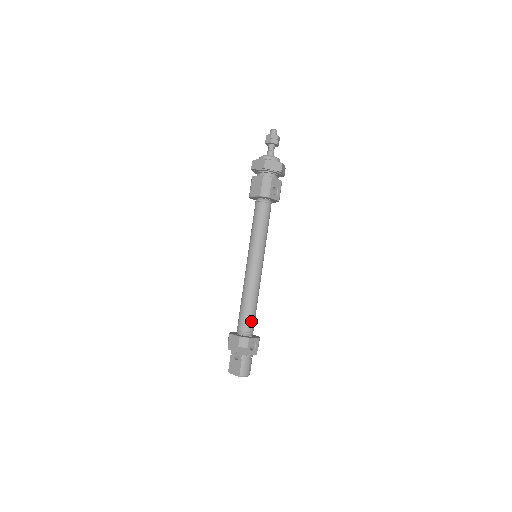
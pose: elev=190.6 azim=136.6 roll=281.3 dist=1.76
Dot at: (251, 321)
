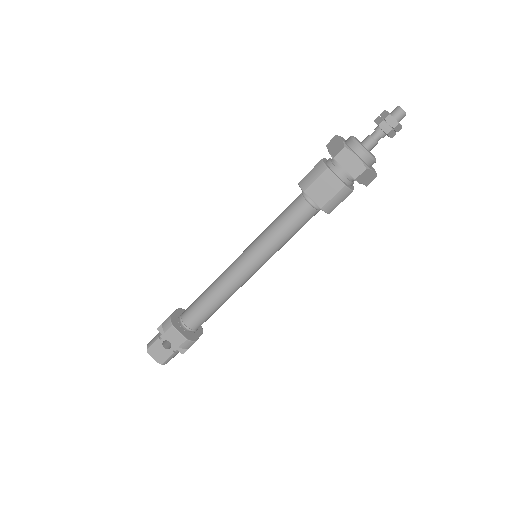
Dot at: (206, 320)
